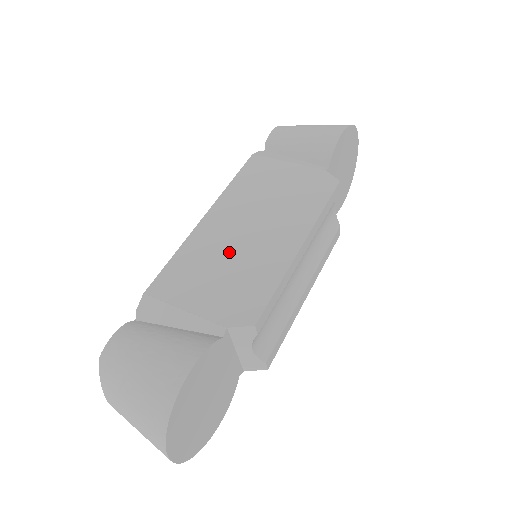
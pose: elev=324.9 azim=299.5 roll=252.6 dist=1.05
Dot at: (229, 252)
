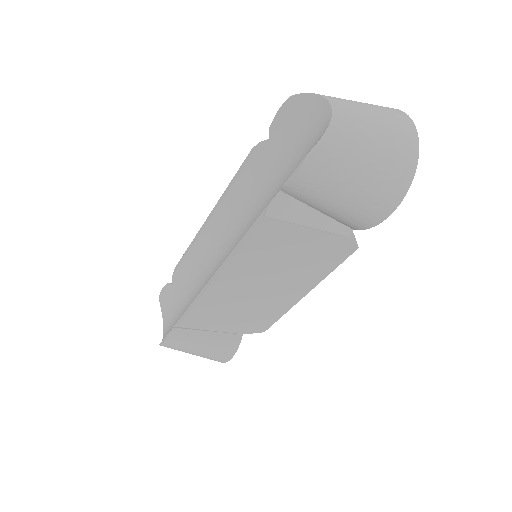
Dot at: occluded
